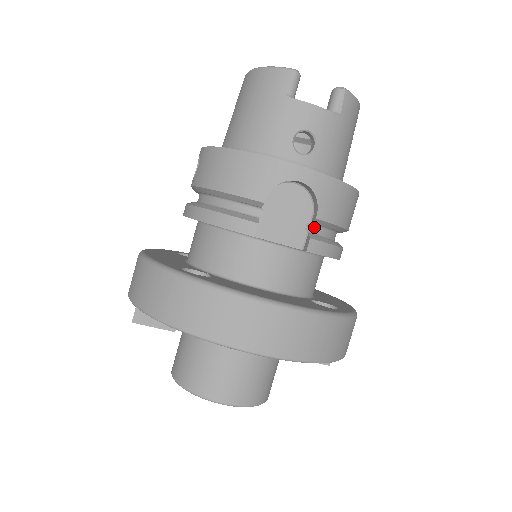
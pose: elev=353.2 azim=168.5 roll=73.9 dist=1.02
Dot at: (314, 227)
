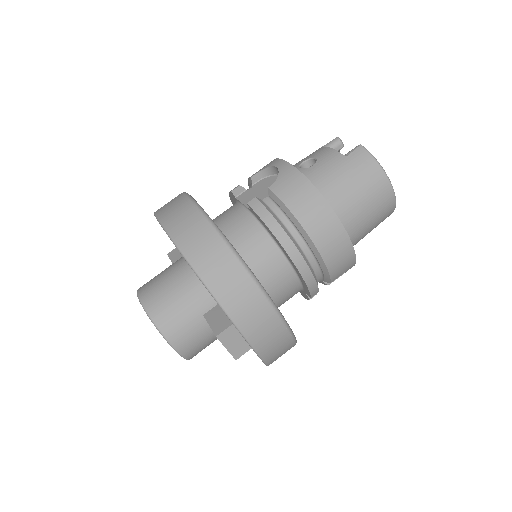
Dot at: (271, 202)
